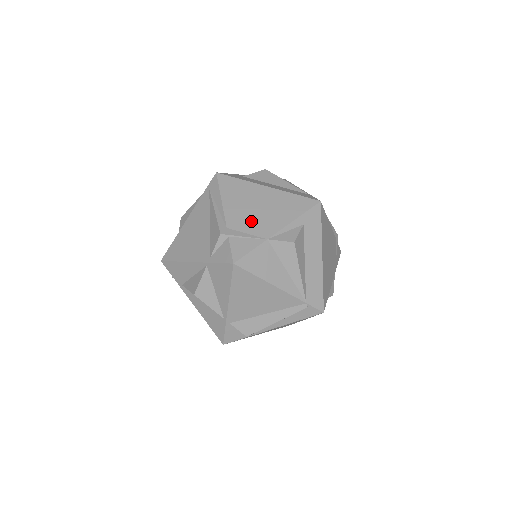
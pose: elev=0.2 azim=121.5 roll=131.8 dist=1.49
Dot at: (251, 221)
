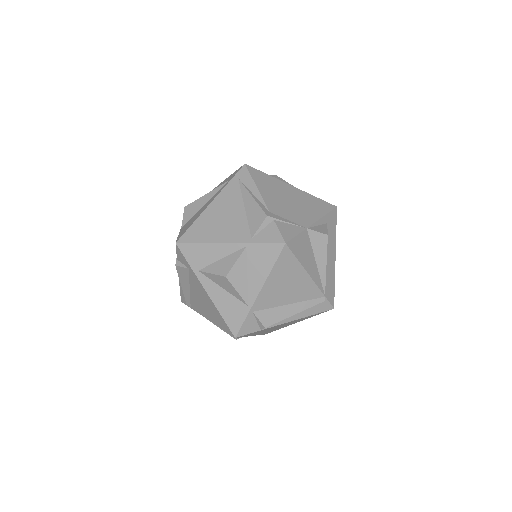
Dot at: (288, 211)
